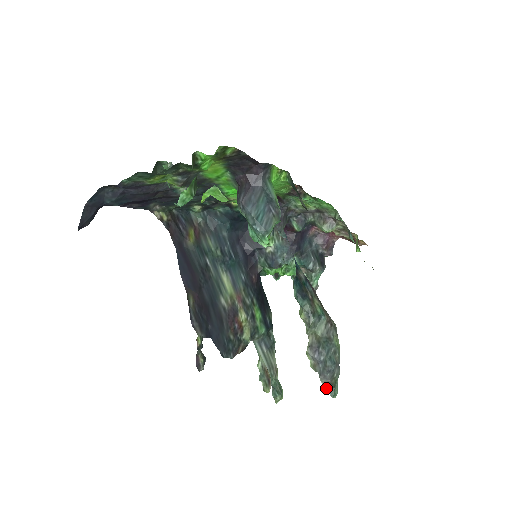
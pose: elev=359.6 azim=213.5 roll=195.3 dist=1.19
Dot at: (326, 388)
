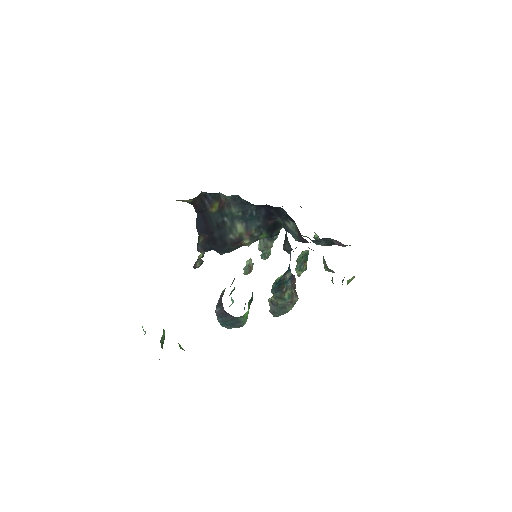
Dot at: occluded
